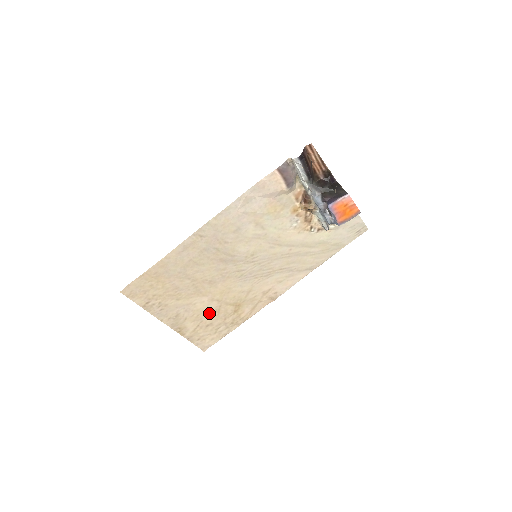
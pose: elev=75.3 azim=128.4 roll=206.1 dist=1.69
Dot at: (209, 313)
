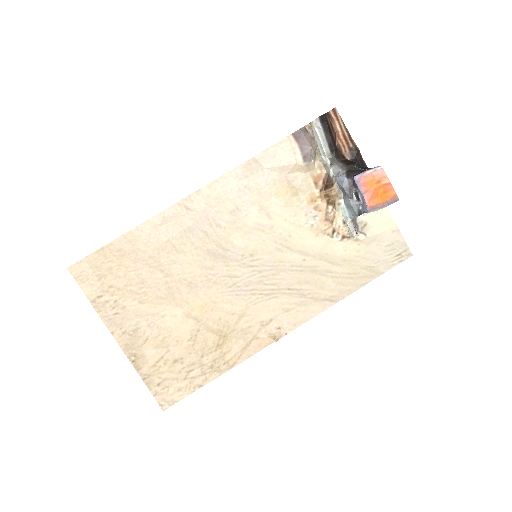
Dot at: (181, 339)
